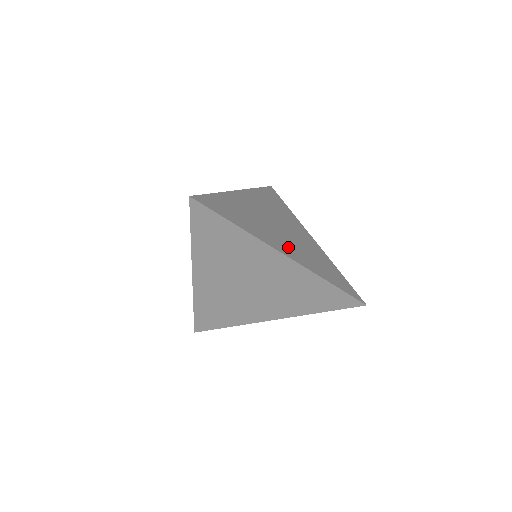
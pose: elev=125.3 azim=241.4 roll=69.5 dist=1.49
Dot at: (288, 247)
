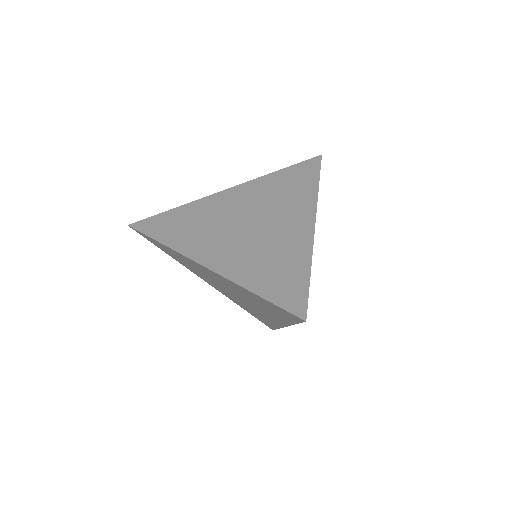
Dot at: (226, 252)
